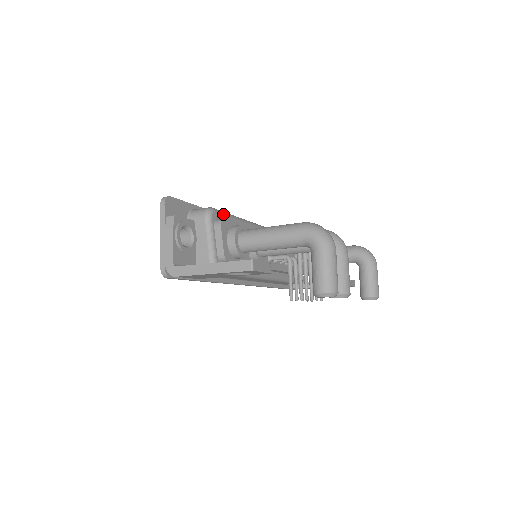
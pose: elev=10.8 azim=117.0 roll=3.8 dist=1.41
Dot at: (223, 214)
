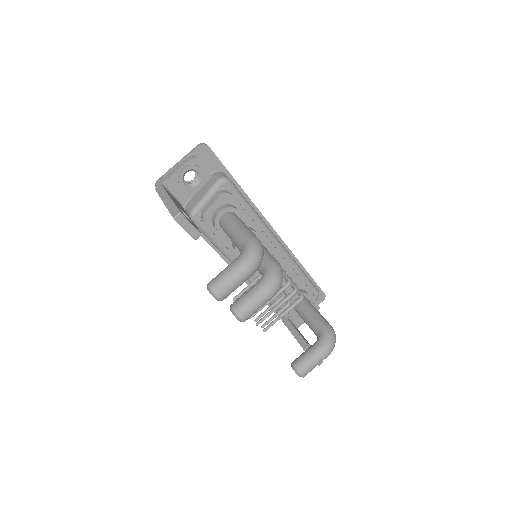
Dot at: (237, 193)
